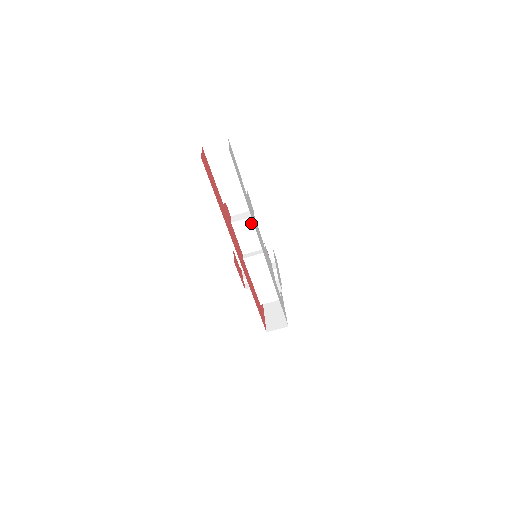
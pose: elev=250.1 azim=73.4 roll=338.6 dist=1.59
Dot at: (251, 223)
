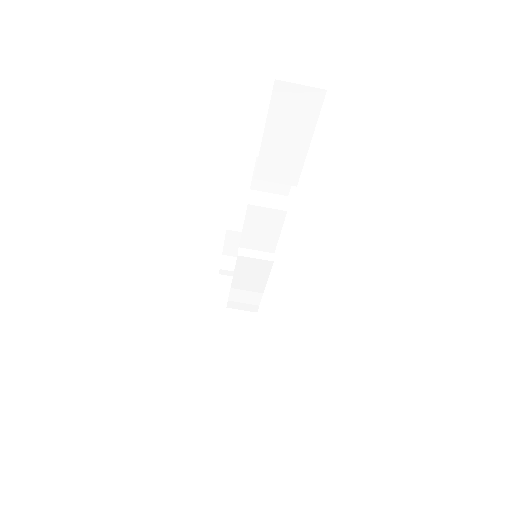
Dot at: (276, 217)
